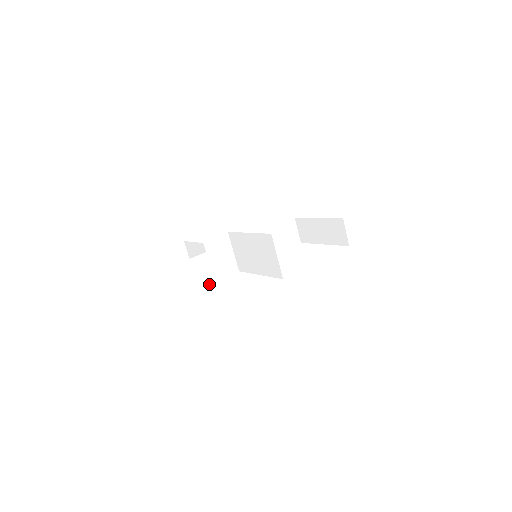
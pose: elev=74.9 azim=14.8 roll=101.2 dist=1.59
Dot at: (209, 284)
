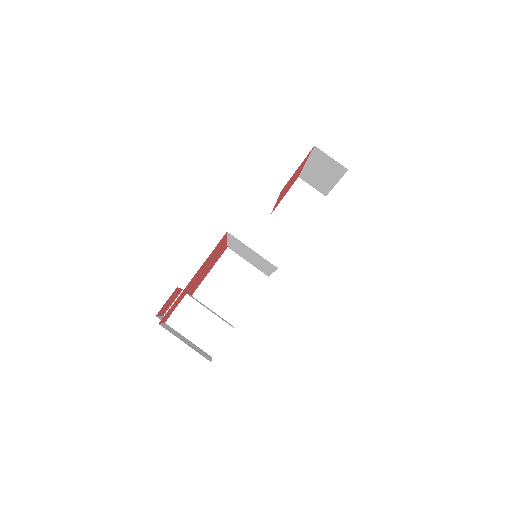
Dot at: (212, 323)
